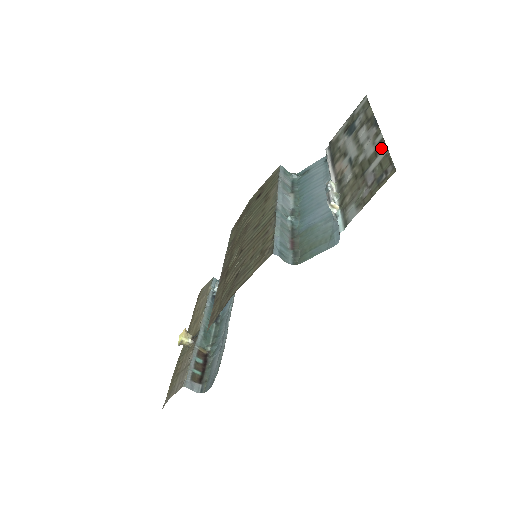
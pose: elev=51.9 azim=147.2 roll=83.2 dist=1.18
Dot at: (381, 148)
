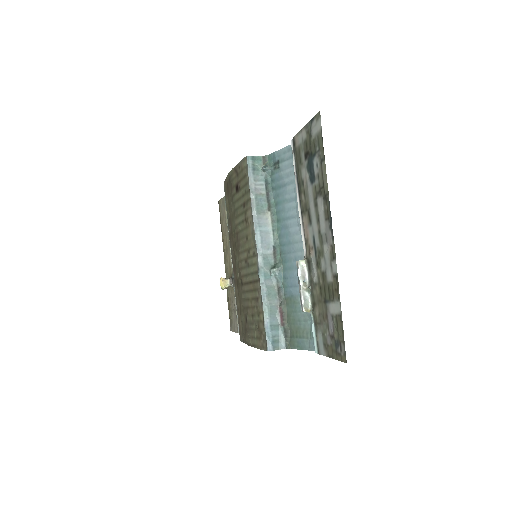
Dot at: (336, 294)
